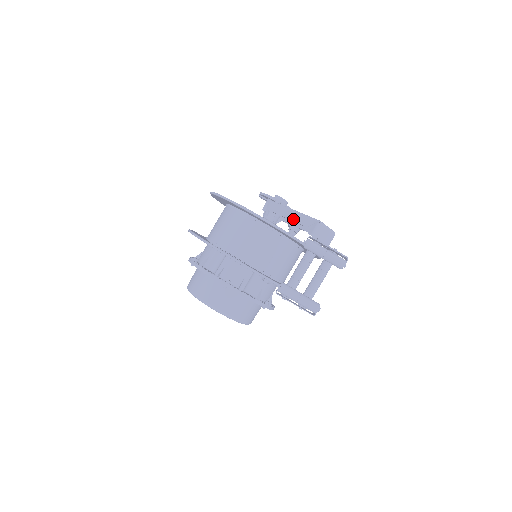
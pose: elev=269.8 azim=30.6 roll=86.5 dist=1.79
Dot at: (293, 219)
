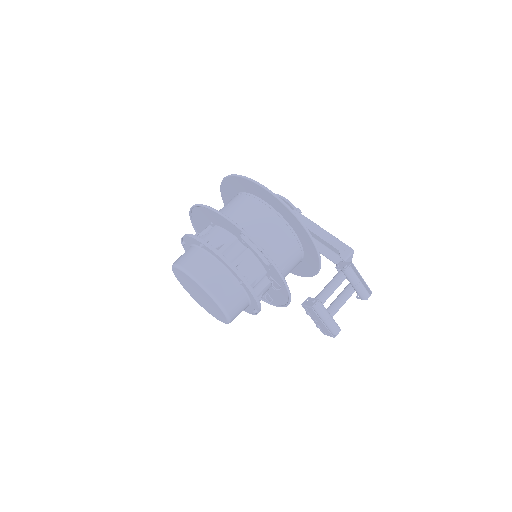
Dot at: (323, 237)
